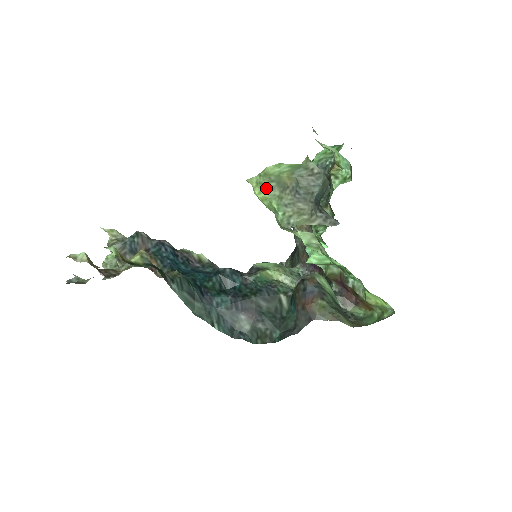
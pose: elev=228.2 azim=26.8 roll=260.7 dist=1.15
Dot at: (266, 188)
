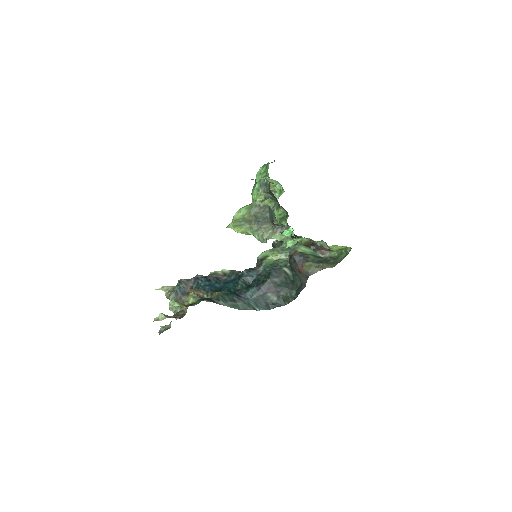
Dot at: (240, 227)
